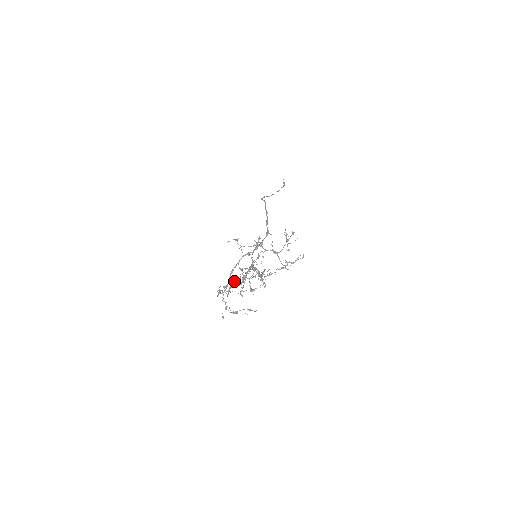
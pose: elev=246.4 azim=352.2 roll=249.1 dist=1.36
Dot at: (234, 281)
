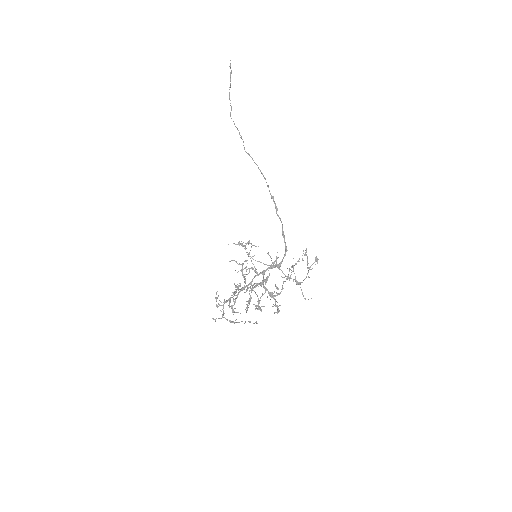
Dot at: (236, 291)
